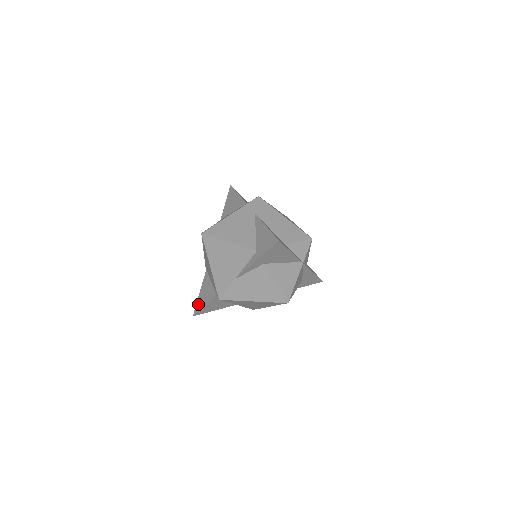
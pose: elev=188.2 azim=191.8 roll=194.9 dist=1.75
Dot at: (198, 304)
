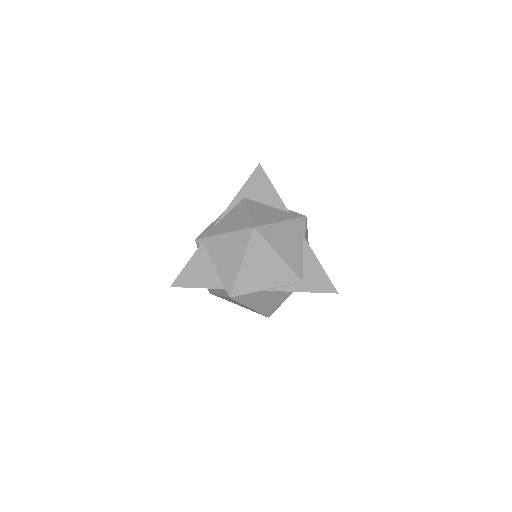
Dot at: (184, 278)
